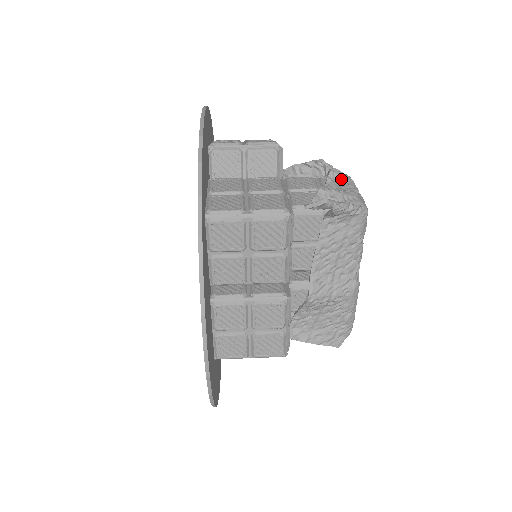
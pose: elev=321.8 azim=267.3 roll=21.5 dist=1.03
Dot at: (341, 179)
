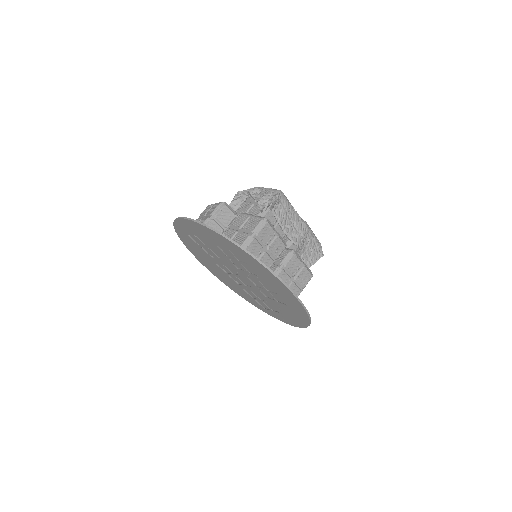
Dot at: (256, 191)
